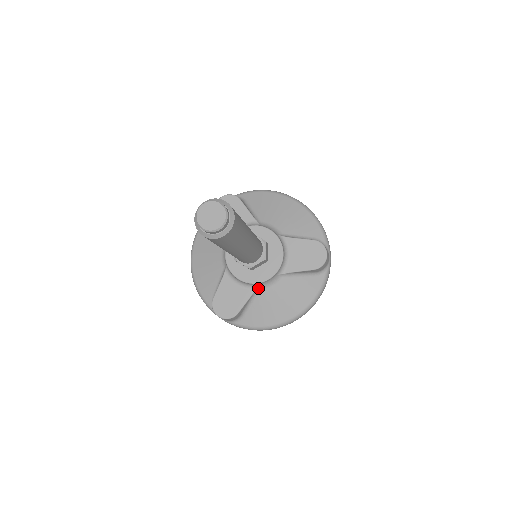
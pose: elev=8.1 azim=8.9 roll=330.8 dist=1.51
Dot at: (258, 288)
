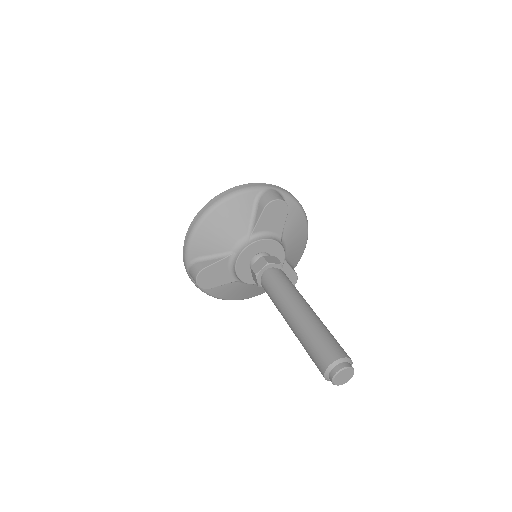
Dot at: (239, 281)
